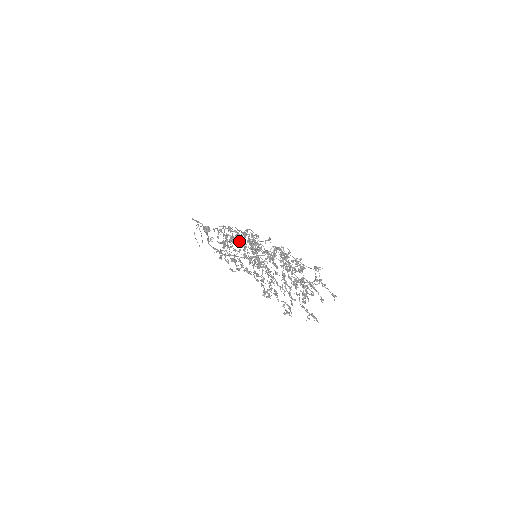
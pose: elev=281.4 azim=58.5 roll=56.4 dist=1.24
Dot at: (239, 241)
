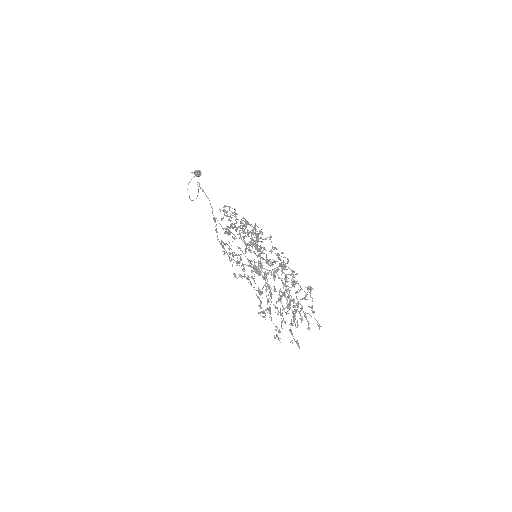
Dot at: (247, 243)
